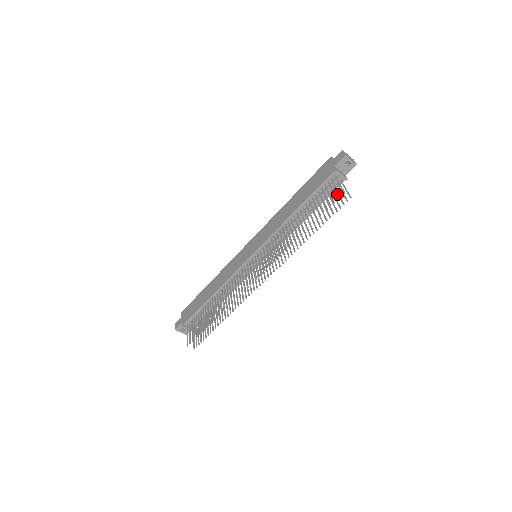
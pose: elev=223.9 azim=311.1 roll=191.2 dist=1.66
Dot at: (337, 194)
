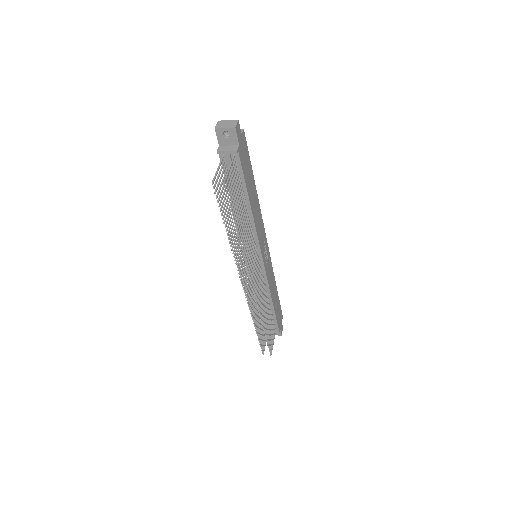
Dot at: (231, 177)
